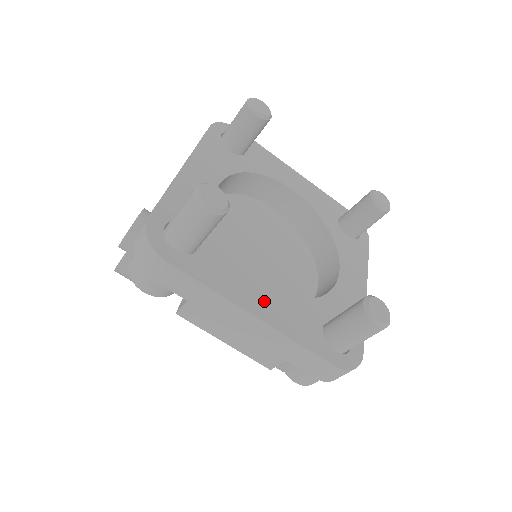
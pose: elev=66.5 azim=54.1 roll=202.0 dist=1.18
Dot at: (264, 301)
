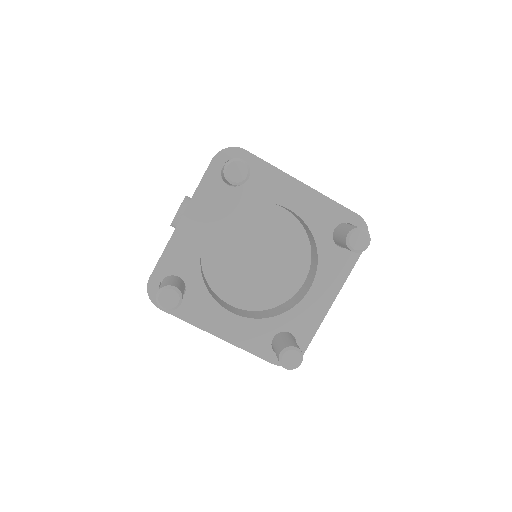
Dot at: (227, 325)
